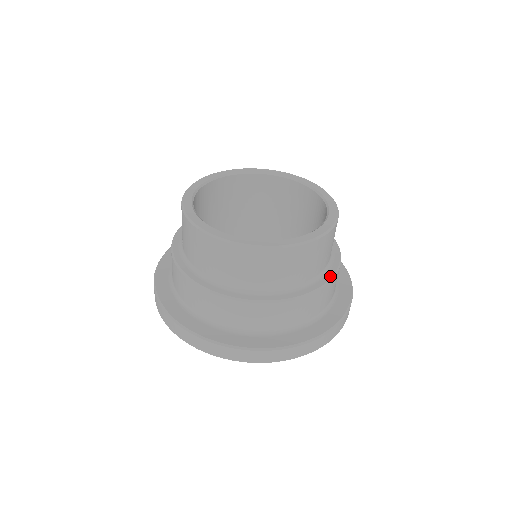
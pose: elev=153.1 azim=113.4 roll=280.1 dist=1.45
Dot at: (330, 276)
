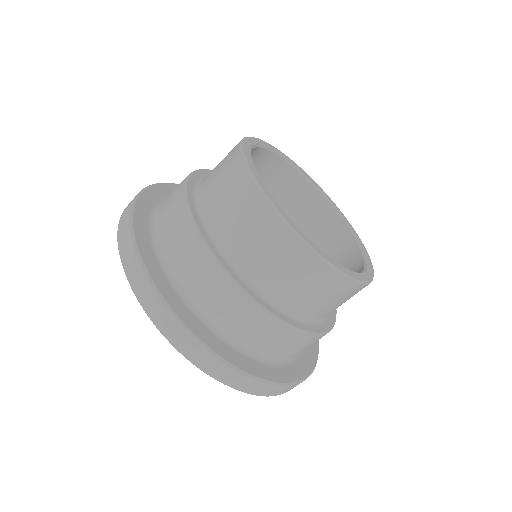
Dot at: occluded
